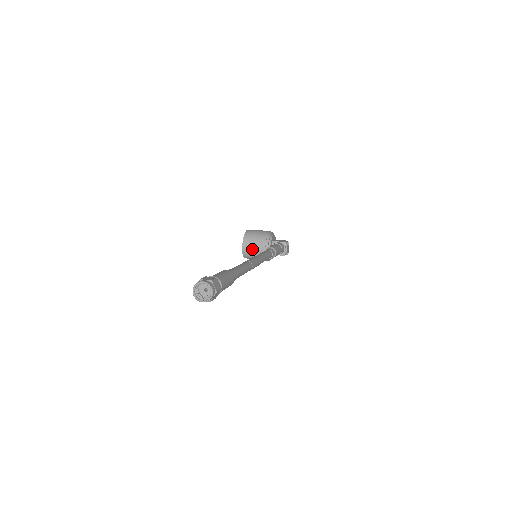
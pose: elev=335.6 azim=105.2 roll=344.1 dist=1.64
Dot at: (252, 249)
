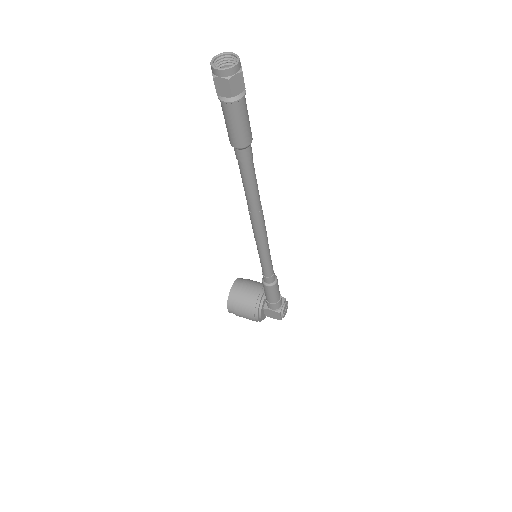
Dot at: (243, 292)
